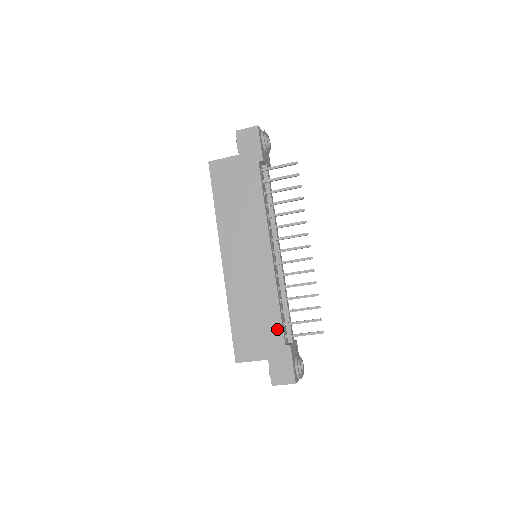
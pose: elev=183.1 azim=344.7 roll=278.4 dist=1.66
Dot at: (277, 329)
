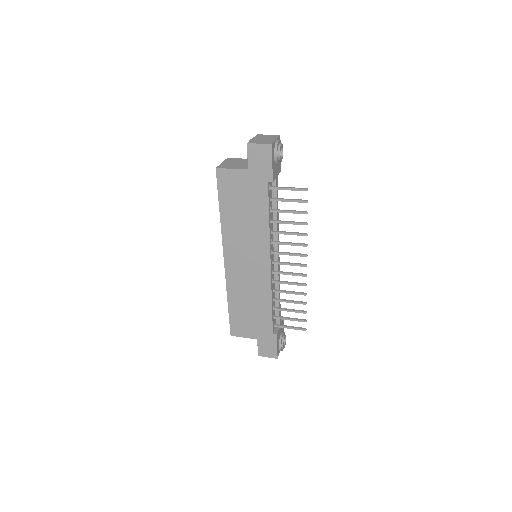
Dot at: (268, 322)
